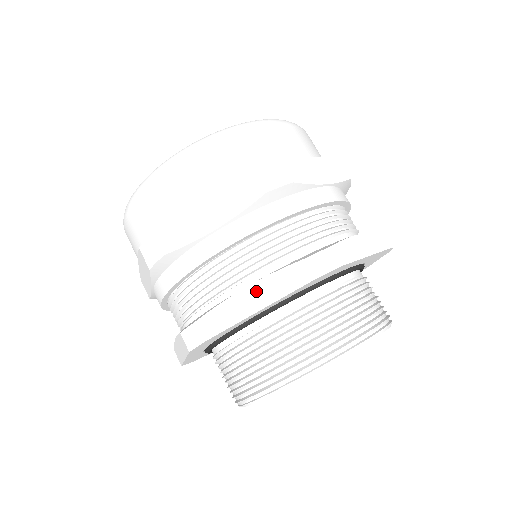
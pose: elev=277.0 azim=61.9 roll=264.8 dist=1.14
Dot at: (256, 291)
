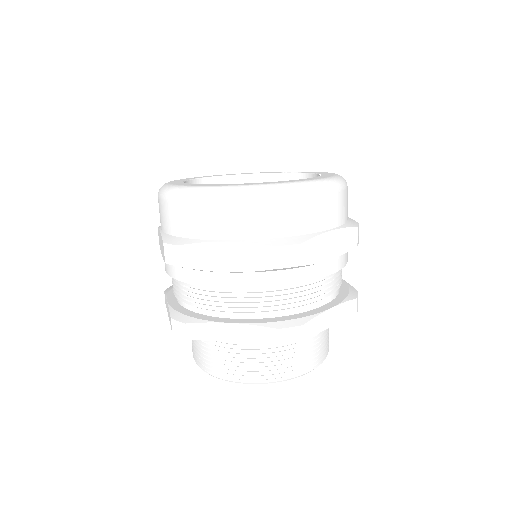
Dot at: (235, 329)
